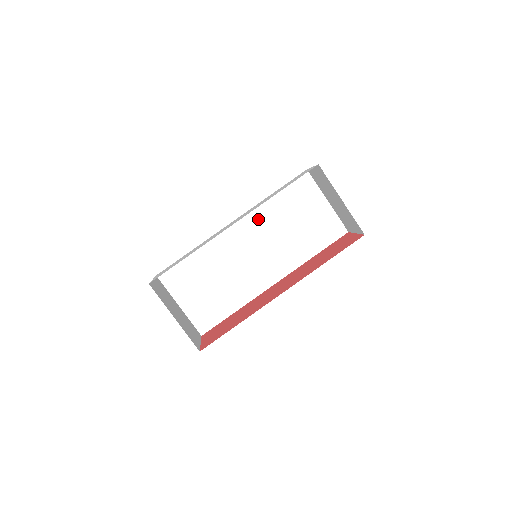
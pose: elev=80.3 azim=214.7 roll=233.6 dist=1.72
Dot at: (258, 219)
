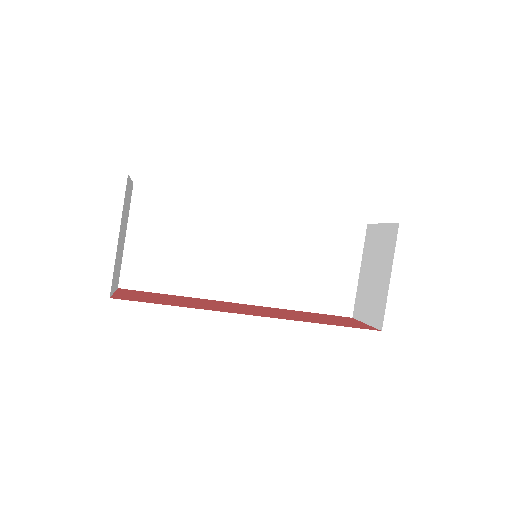
Dot at: (284, 226)
